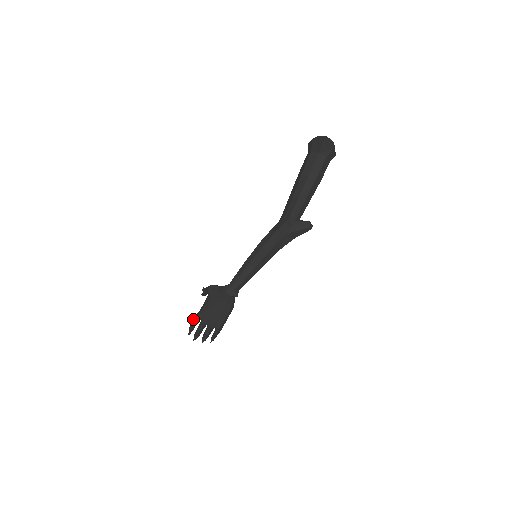
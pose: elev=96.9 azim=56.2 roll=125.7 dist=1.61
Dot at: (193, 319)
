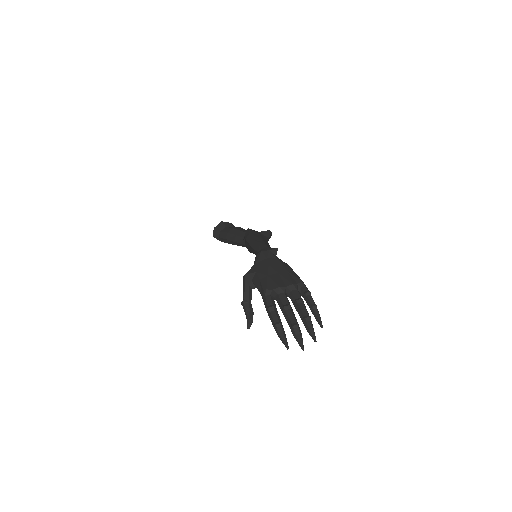
Dot at: occluded
